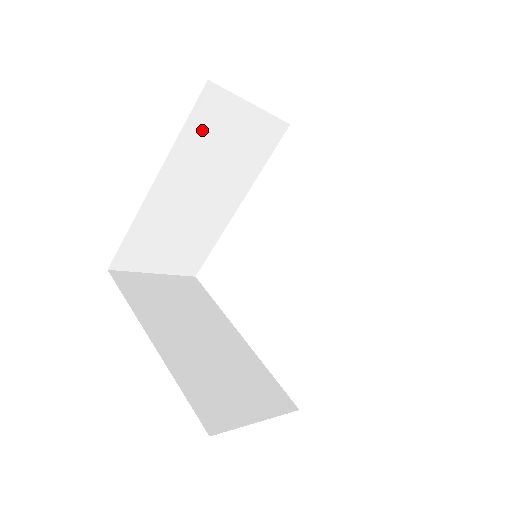
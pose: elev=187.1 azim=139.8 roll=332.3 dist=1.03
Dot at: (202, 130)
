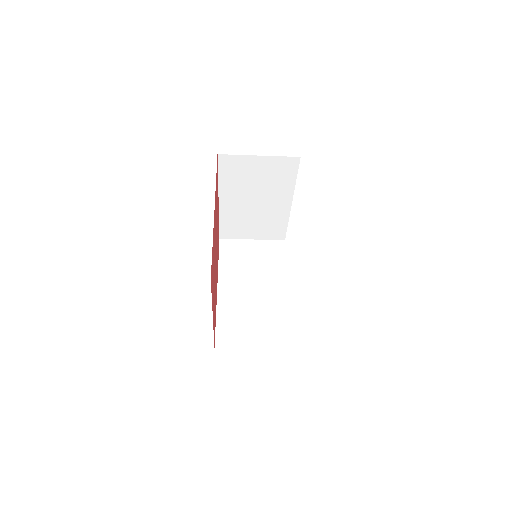
Dot at: (230, 258)
